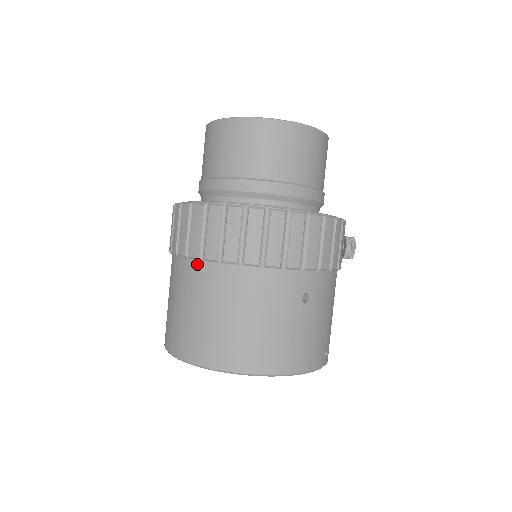
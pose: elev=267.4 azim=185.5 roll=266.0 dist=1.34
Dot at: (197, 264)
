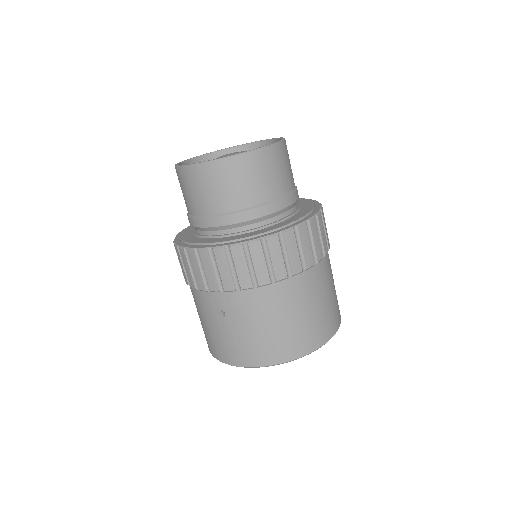
Dot at: (284, 283)
